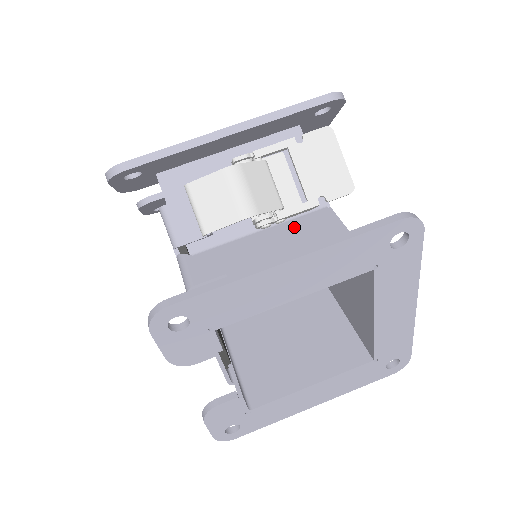
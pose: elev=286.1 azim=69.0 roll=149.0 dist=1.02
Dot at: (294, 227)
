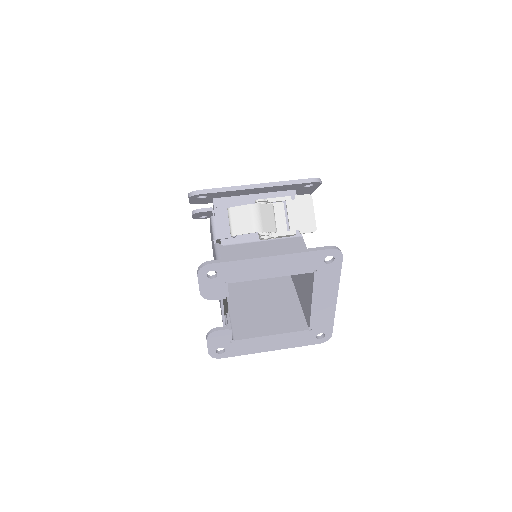
Dot at: (280, 243)
